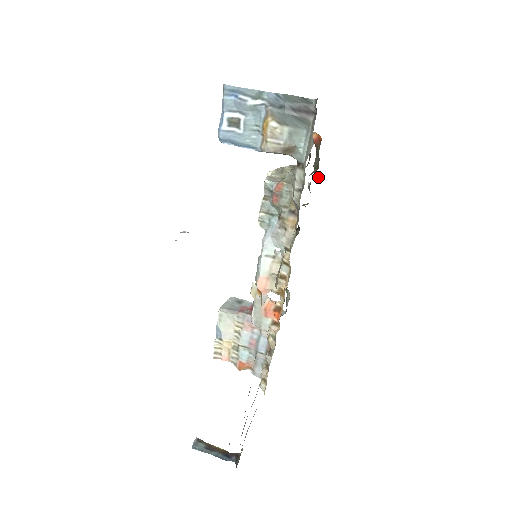
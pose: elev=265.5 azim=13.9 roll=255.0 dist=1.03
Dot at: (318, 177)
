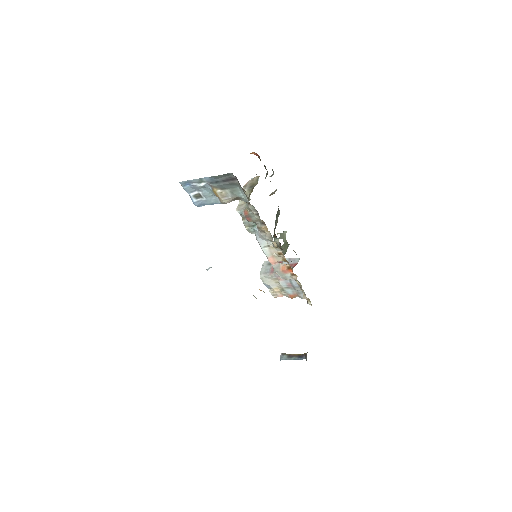
Dot at: (273, 171)
